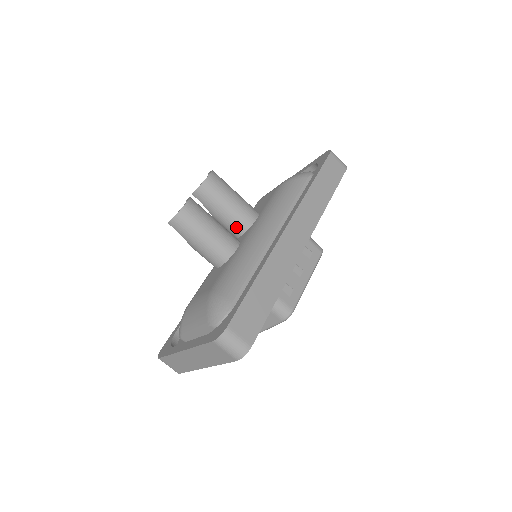
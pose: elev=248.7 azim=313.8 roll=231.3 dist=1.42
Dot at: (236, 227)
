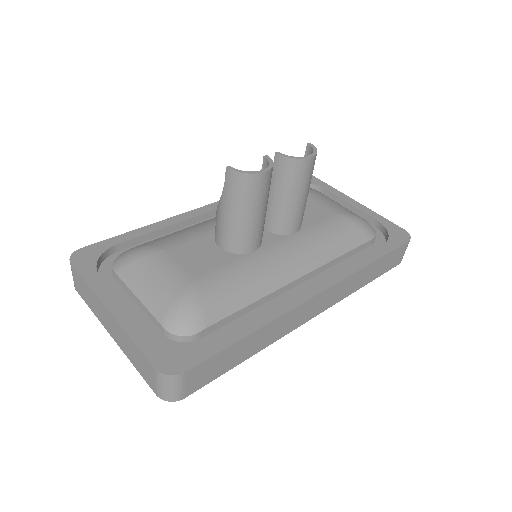
Dot at: (272, 221)
